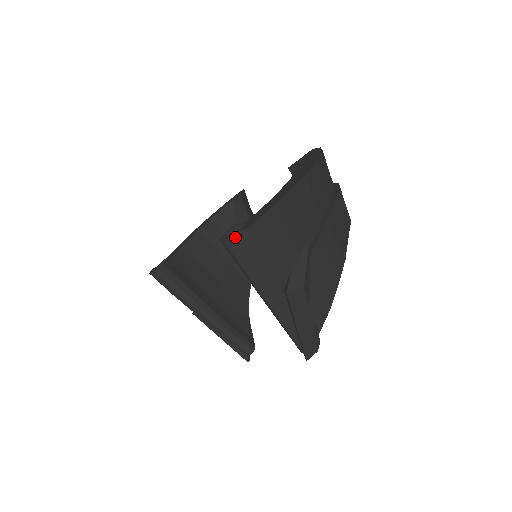
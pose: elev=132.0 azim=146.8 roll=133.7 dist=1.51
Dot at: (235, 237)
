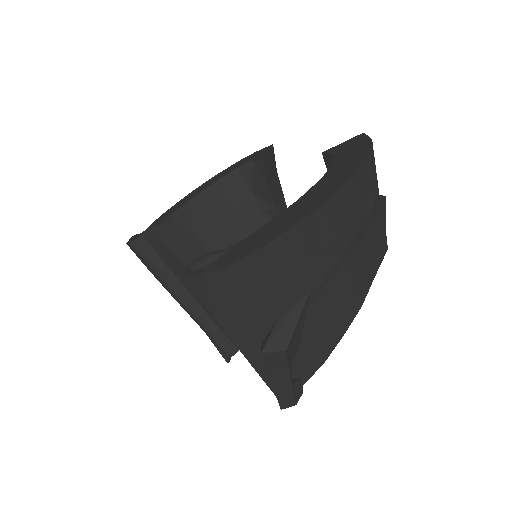
Dot at: (200, 278)
